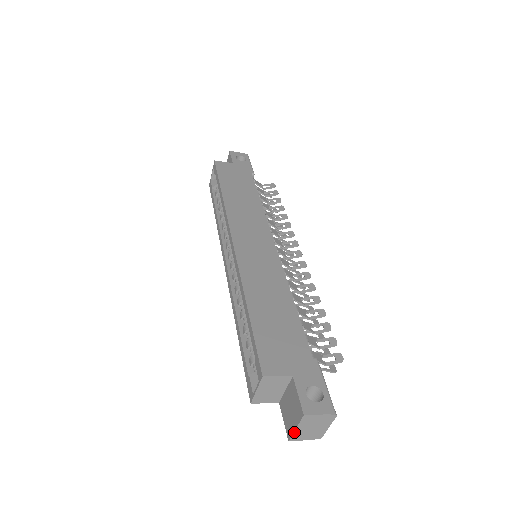
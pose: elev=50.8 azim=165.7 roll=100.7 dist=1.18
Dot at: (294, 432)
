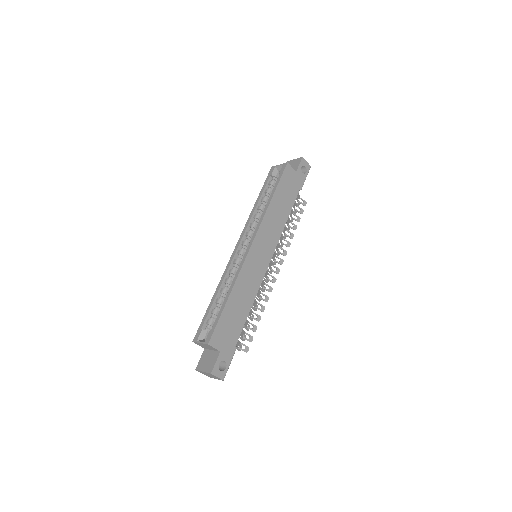
Dot at: (201, 371)
